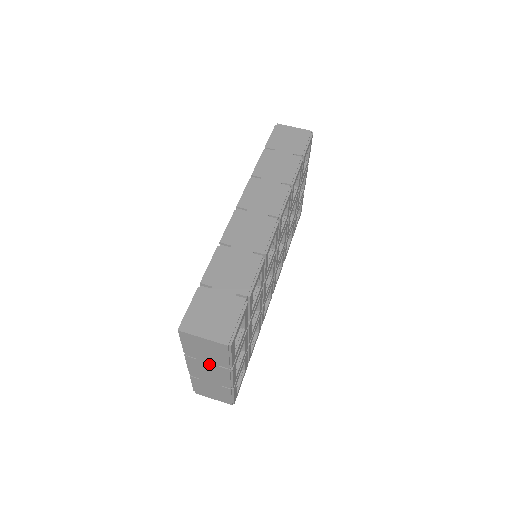
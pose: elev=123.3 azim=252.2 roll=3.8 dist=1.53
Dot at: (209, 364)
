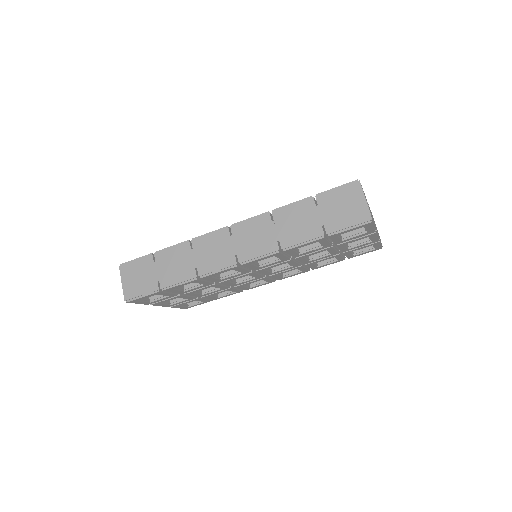
Dot at: occluded
